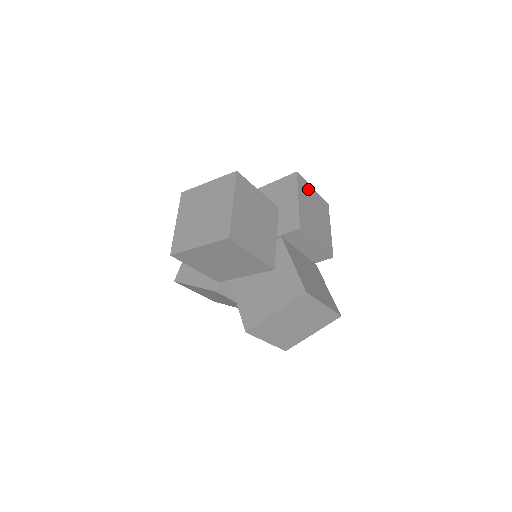
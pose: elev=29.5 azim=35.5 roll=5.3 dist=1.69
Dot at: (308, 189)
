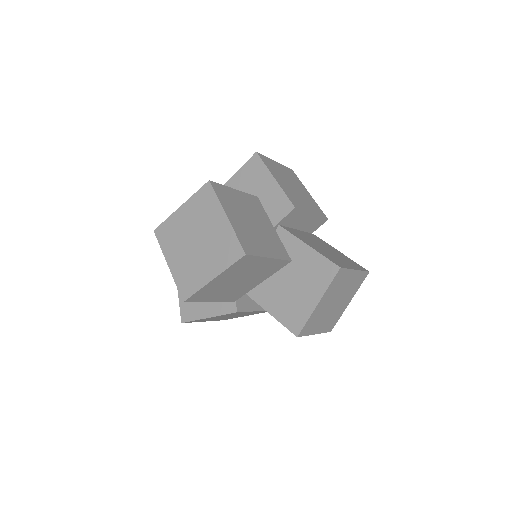
Dot at: (273, 164)
